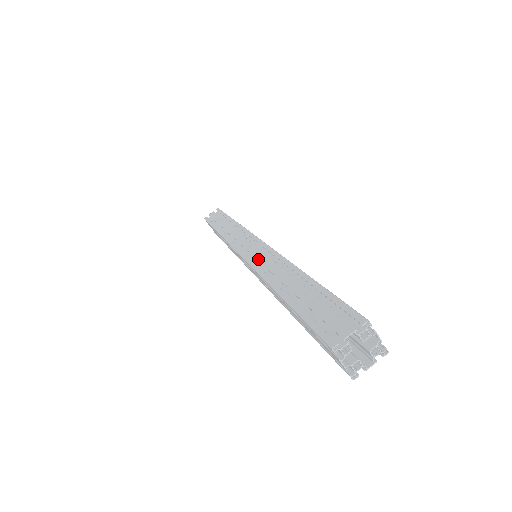
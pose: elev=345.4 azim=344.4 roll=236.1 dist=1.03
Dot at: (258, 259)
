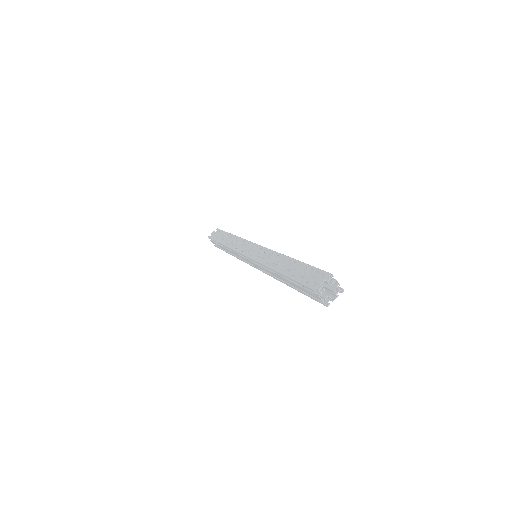
Dot at: (260, 256)
